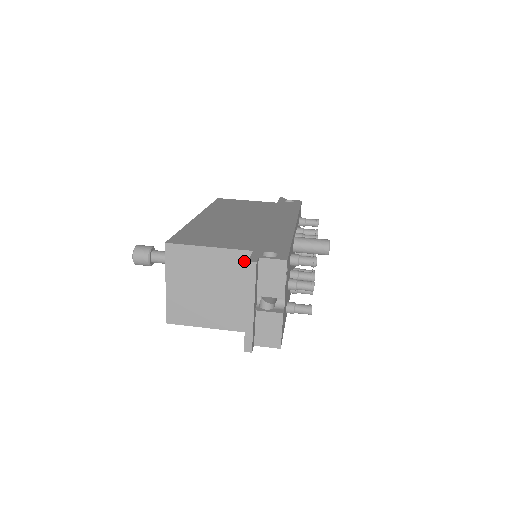
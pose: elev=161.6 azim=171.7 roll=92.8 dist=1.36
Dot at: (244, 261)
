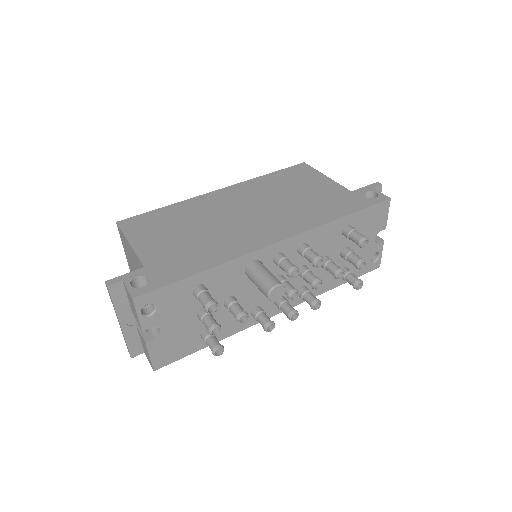
Dot at: occluded
